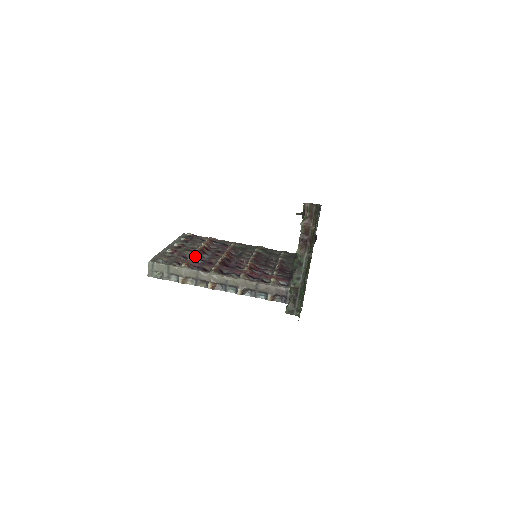
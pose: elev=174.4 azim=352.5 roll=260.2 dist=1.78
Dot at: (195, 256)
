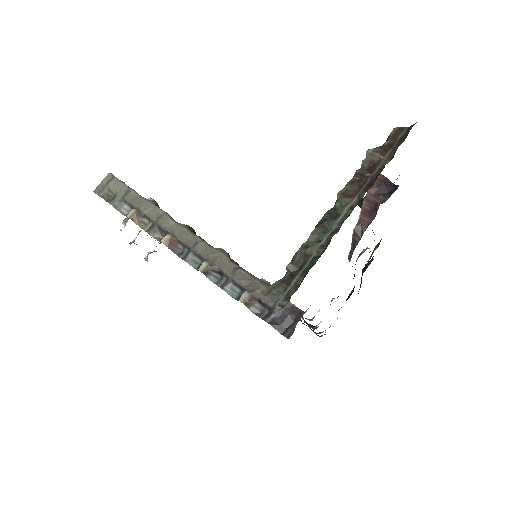
Dot at: occluded
